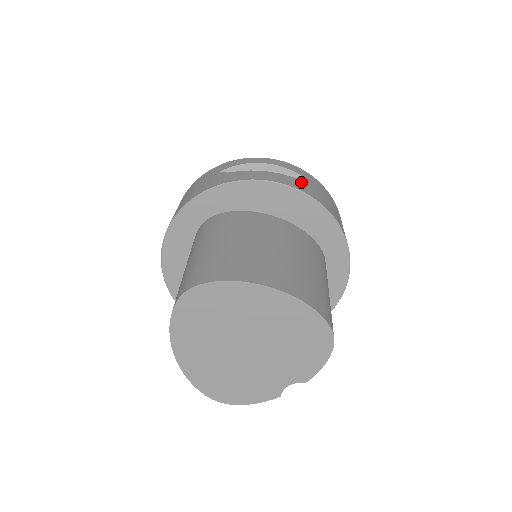
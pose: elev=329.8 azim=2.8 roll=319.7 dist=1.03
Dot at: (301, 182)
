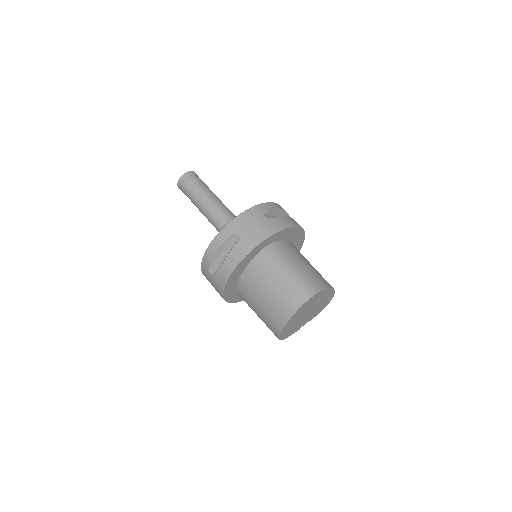
Dot at: occluded
